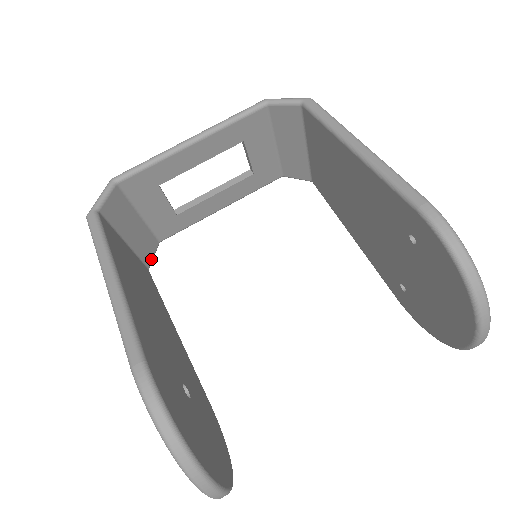
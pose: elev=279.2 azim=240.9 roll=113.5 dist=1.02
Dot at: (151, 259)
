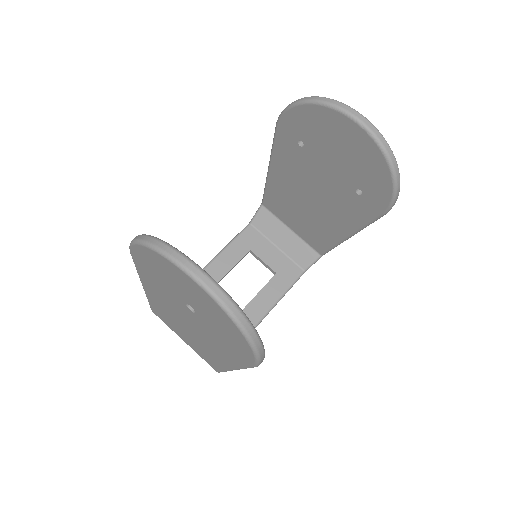
Dot at: occluded
